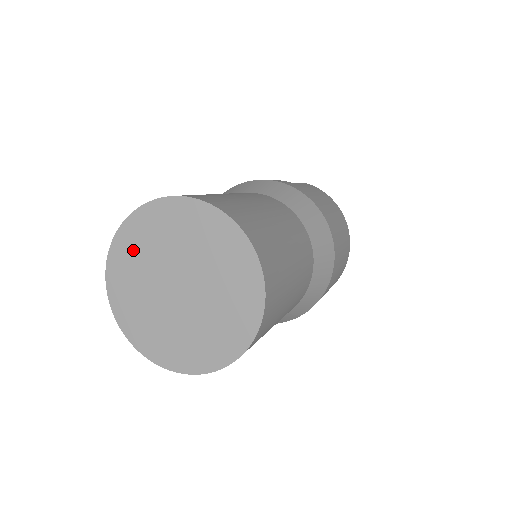
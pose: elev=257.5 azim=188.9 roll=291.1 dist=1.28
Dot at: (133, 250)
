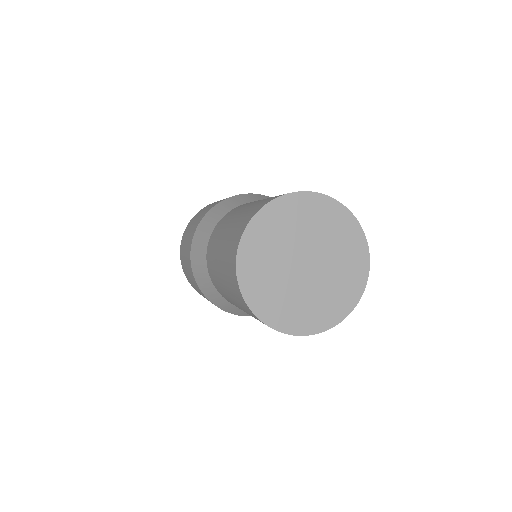
Dot at: (276, 224)
